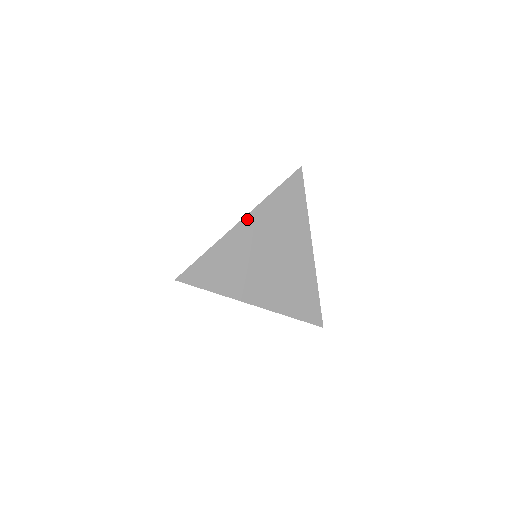
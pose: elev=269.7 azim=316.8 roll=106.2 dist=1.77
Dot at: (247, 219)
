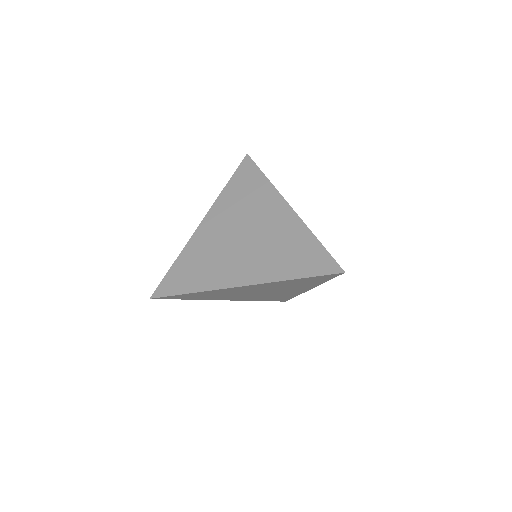
Dot at: (248, 286)
